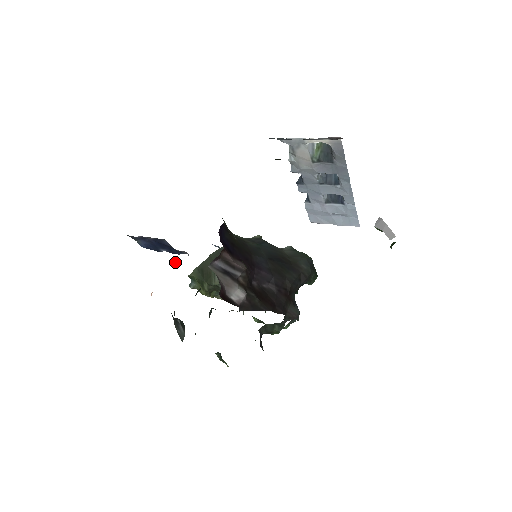
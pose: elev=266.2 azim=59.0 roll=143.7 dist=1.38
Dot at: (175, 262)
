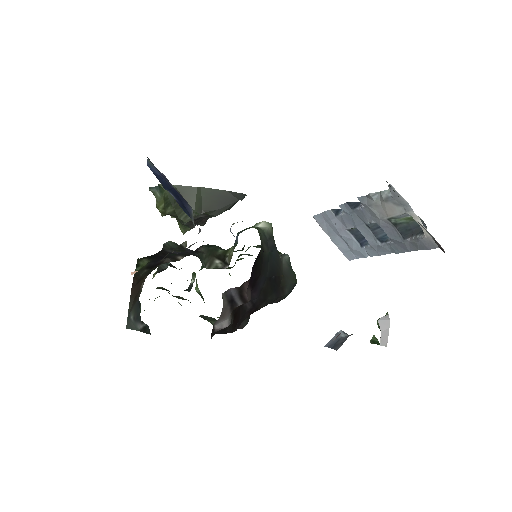
Dot at: (184, 243)
